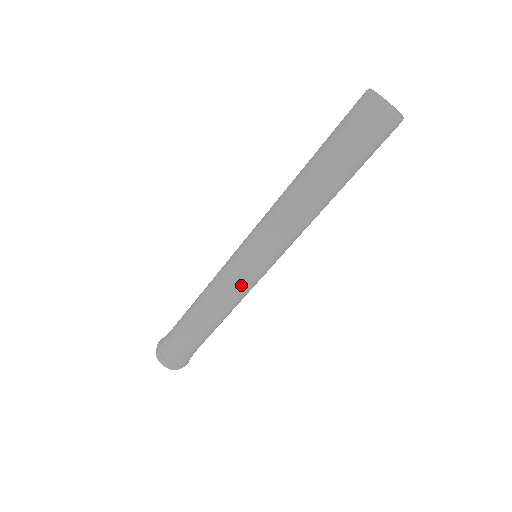
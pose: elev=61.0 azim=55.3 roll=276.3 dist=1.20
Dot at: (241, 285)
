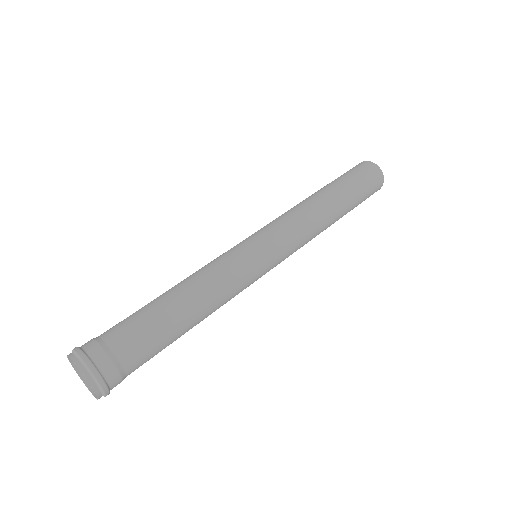
Dot at: (247, 273)
